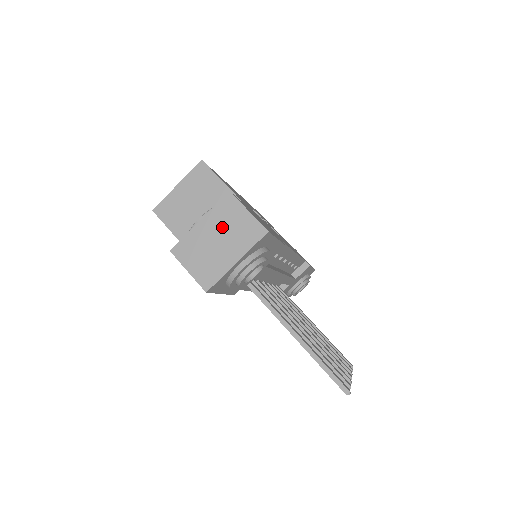
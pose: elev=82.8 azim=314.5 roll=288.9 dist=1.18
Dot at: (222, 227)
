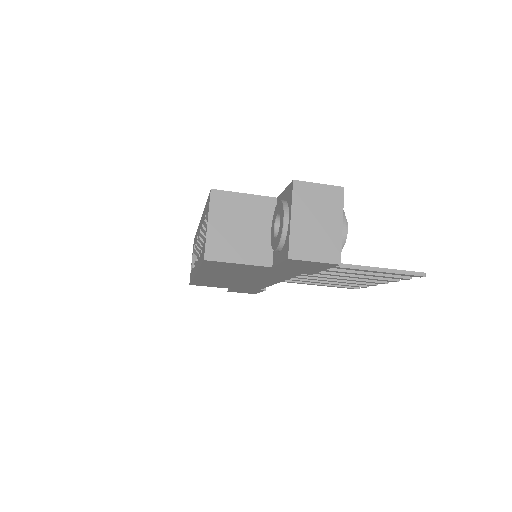
Dot at: (311, 209)
